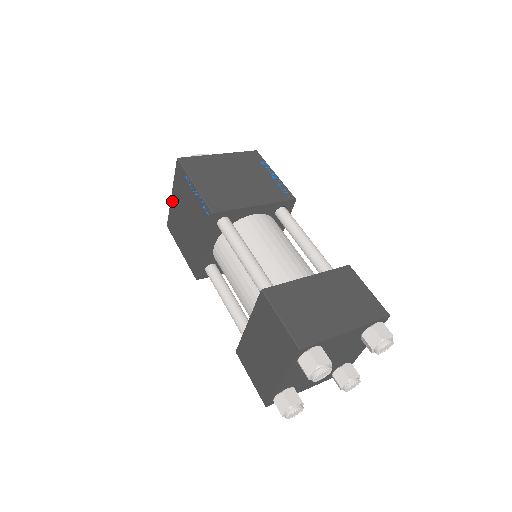
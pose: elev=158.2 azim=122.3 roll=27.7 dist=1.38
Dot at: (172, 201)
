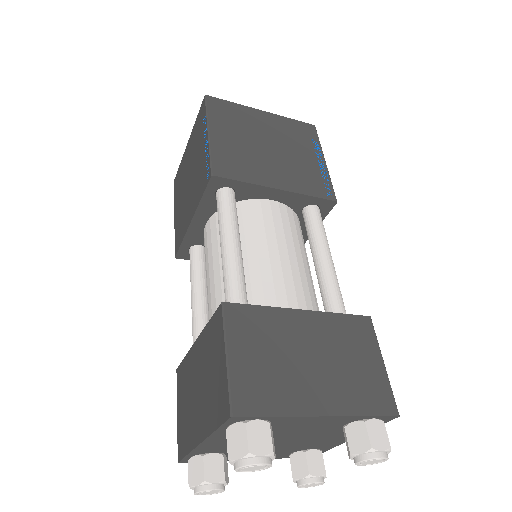
Dot at: (186, 151)
